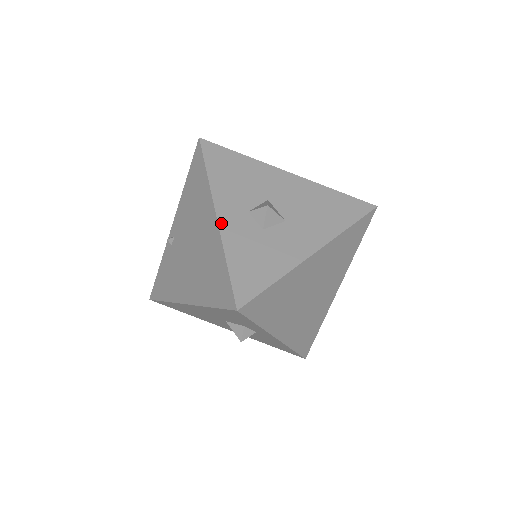
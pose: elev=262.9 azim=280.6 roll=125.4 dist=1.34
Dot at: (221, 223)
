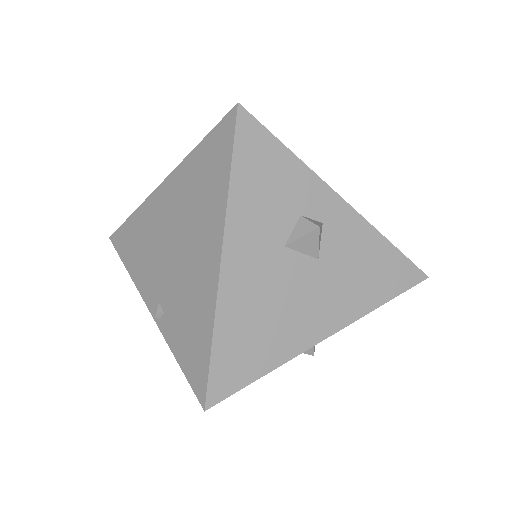
Dot at: (171, 175)
